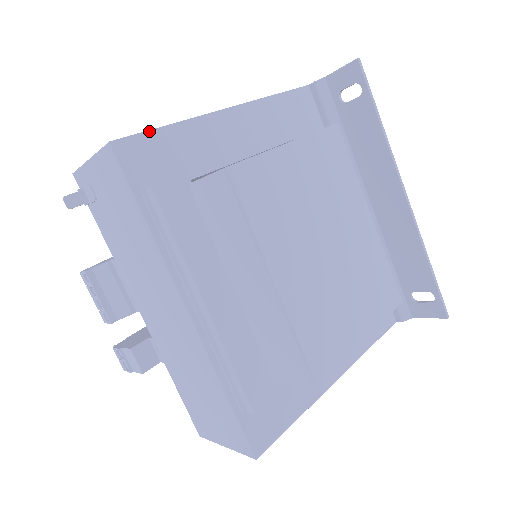
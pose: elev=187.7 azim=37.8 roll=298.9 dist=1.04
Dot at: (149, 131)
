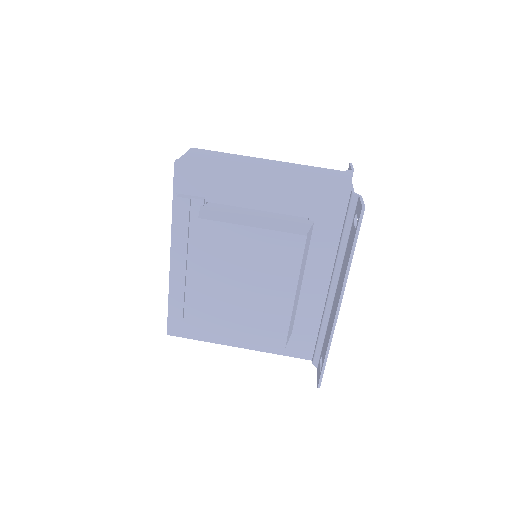
Dot at: (200, 167)
